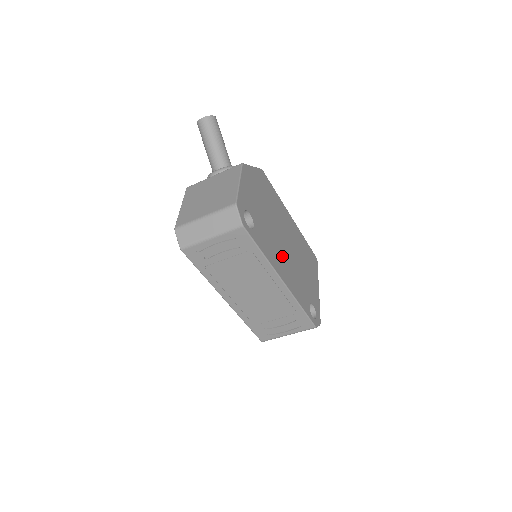
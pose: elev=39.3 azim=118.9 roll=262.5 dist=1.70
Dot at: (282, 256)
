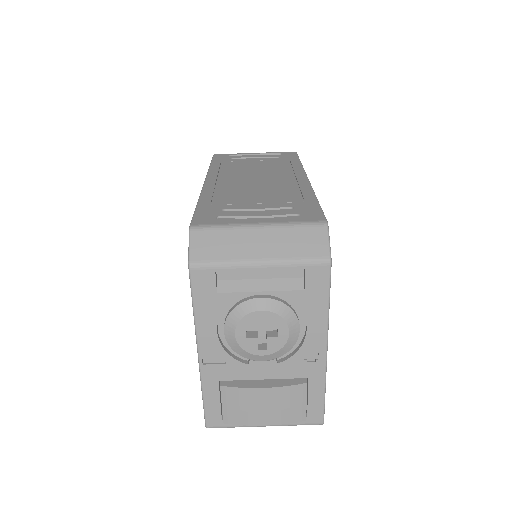
Dot at: occluded
